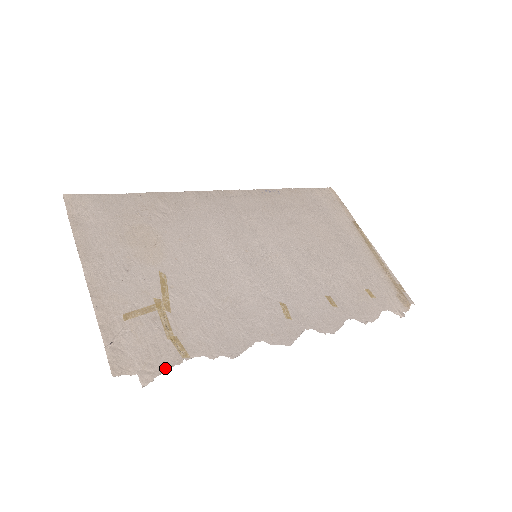
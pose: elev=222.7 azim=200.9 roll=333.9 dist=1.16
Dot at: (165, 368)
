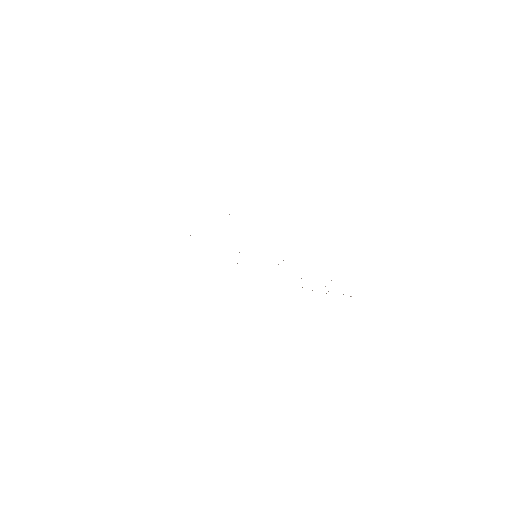
Dot at: occluded
